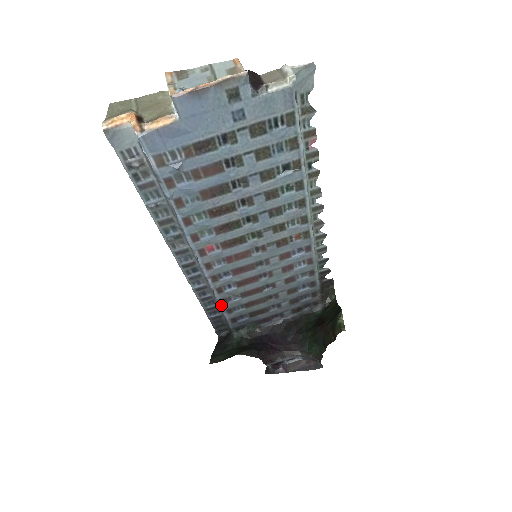
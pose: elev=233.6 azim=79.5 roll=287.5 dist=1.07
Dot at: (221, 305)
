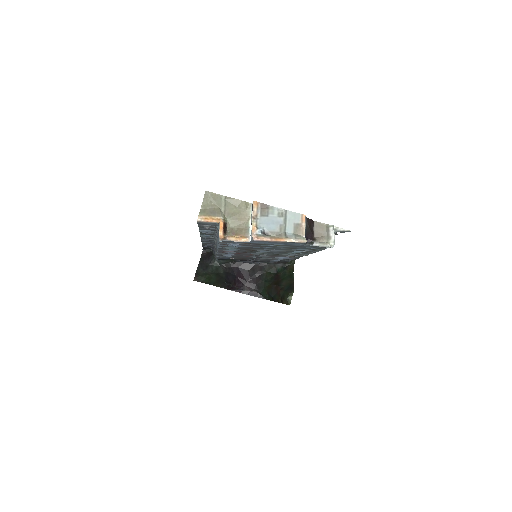
Dot at: (217, 256)
